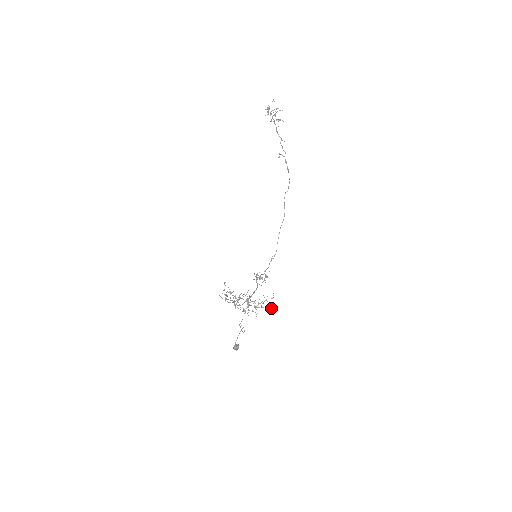
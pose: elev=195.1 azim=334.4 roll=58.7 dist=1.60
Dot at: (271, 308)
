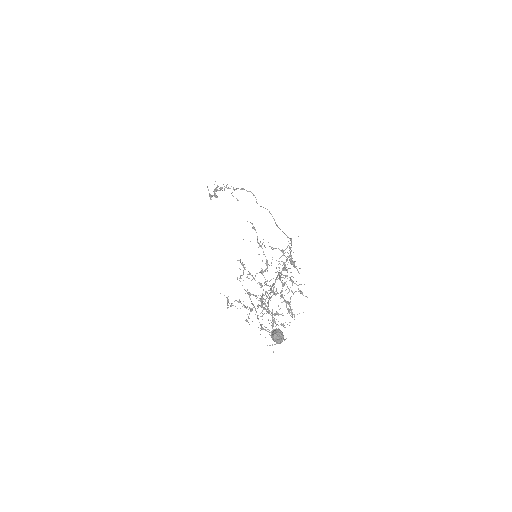
Dot at: (284, 250)
